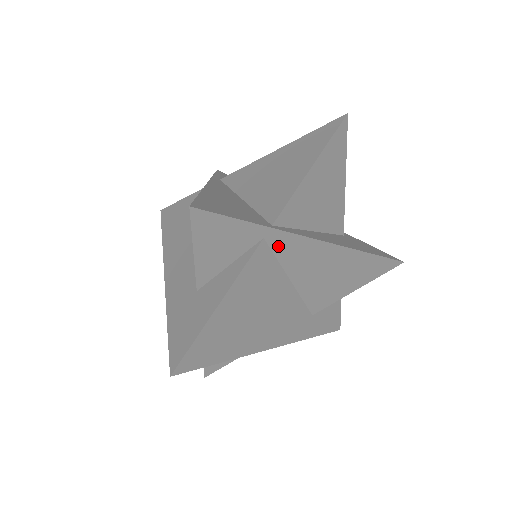
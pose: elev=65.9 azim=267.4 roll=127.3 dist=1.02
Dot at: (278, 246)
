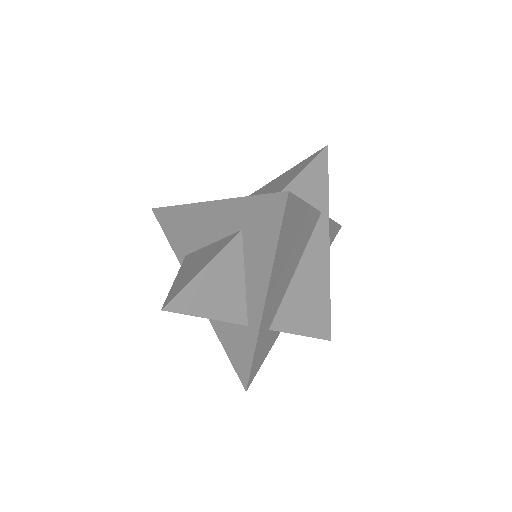
Dot at: (318, 229)
